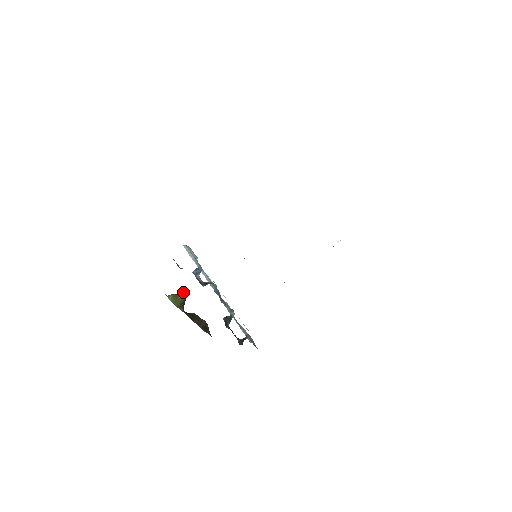
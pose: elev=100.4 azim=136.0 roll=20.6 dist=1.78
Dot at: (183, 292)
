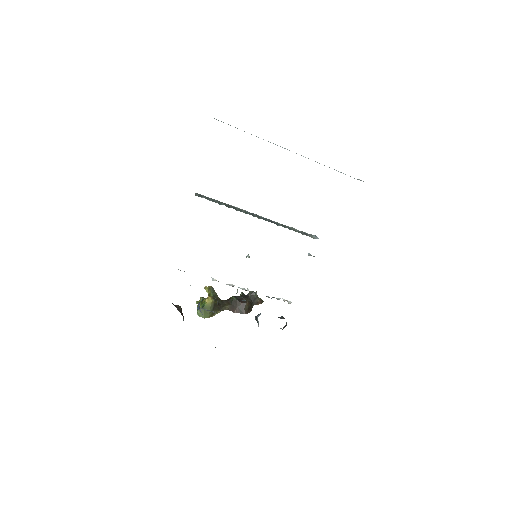
Dot at: (208, 300)
